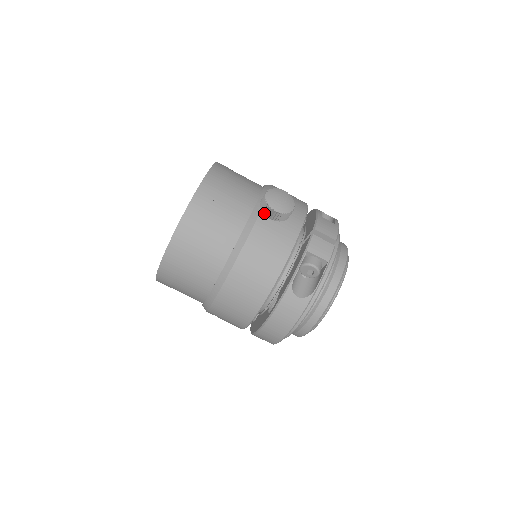
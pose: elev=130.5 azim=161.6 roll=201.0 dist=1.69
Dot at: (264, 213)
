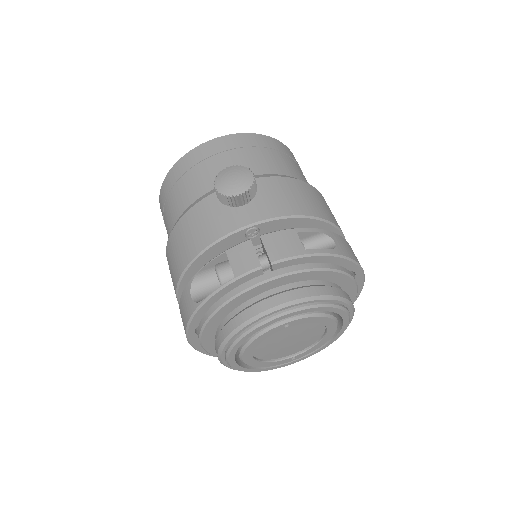
Dot at: occluded
